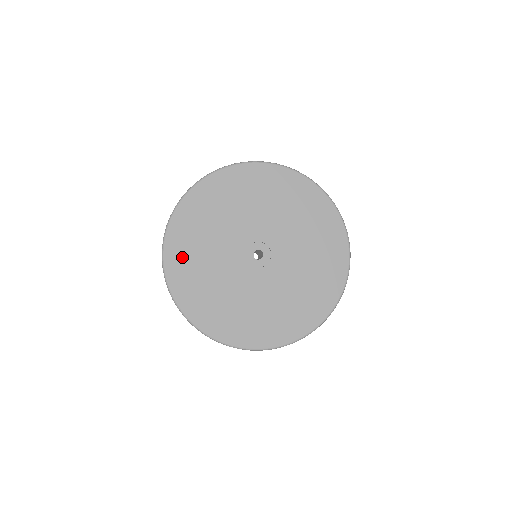
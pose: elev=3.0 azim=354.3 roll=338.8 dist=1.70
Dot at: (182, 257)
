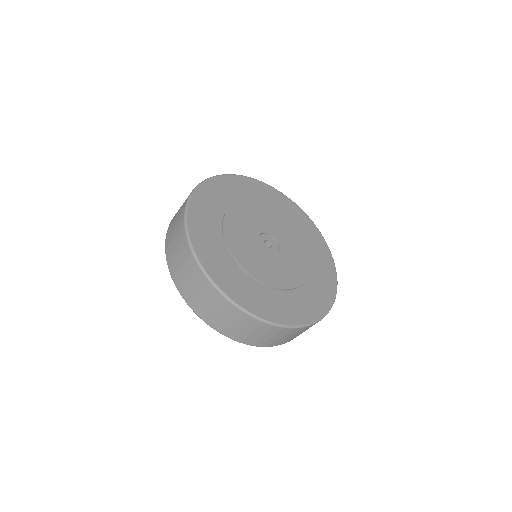
Dot at: (211, 250)
